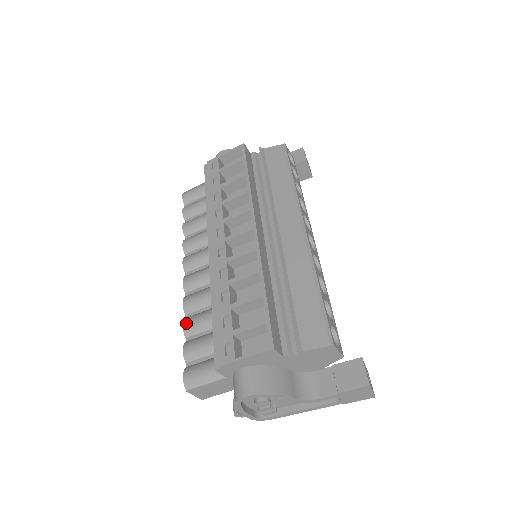
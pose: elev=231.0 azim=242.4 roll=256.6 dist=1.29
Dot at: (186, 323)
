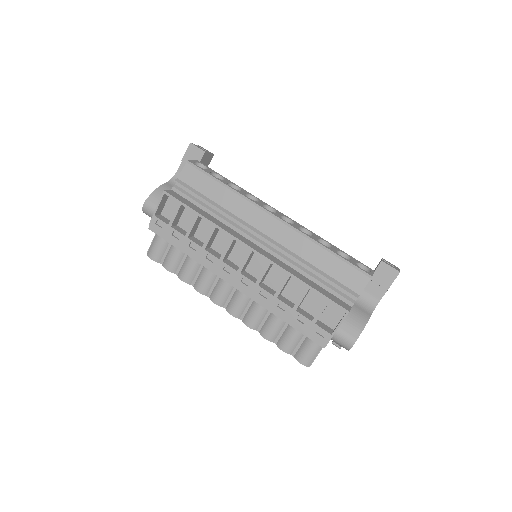
Dot at: (265, 336)
